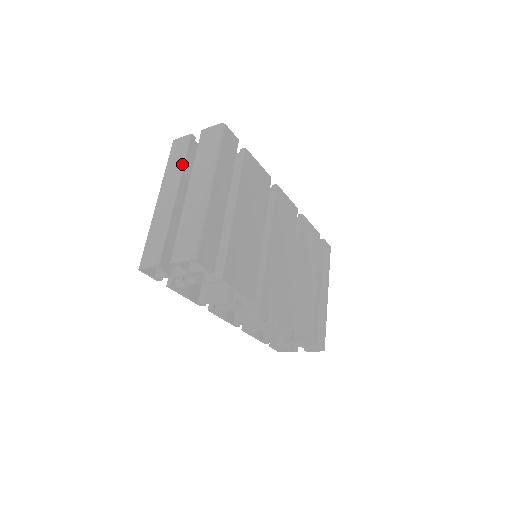
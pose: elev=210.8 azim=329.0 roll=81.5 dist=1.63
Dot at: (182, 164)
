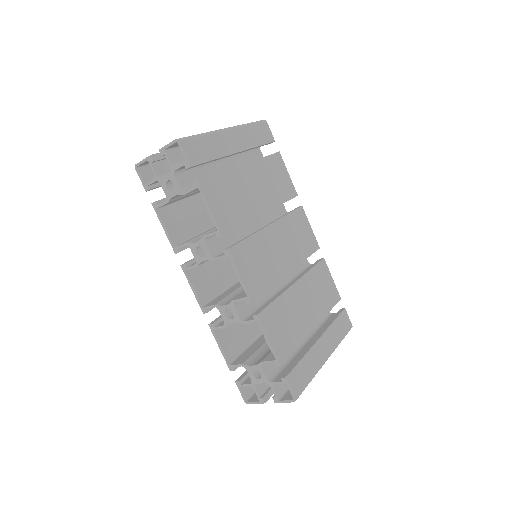
Dot at: occluded
